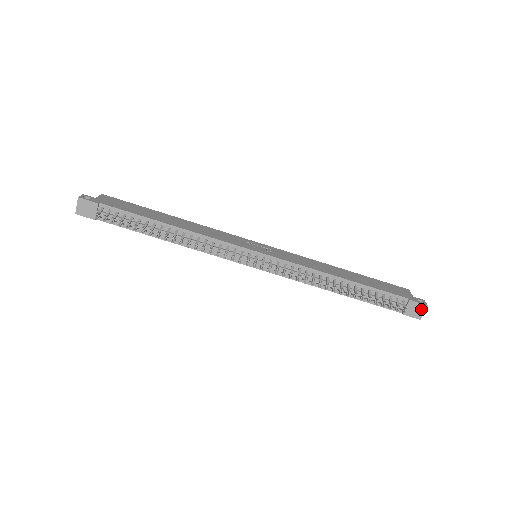
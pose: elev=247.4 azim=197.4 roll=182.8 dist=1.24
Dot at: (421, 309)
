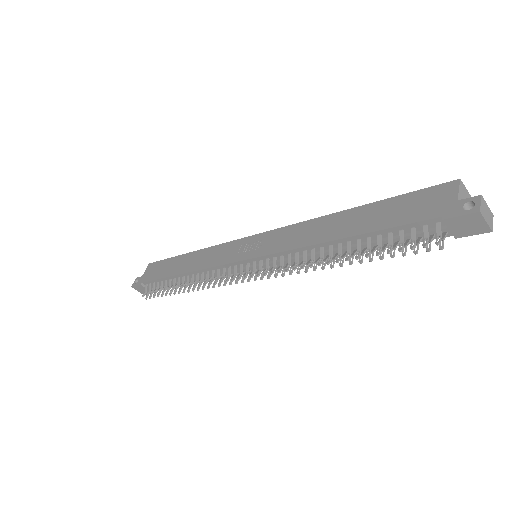
Dot at: (475, 220)
